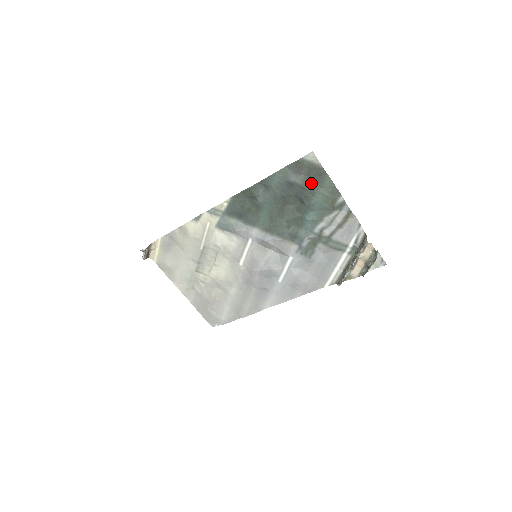
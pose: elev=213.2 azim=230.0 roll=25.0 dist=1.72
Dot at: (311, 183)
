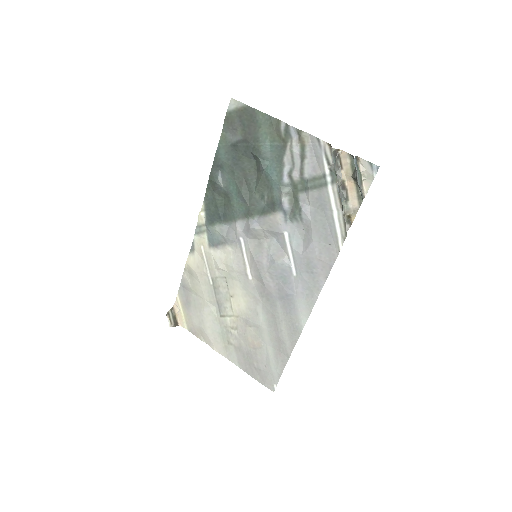
Dot at: (249, 130)
